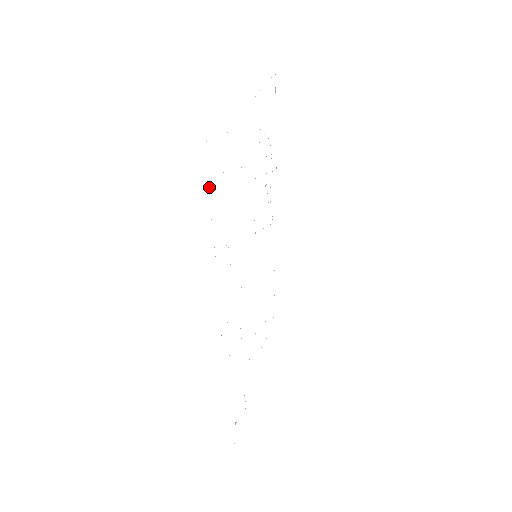
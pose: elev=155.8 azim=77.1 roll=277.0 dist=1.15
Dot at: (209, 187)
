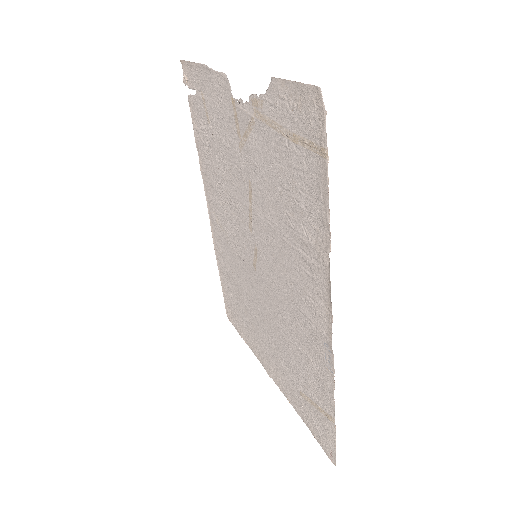
Dot at: (327, 153)
